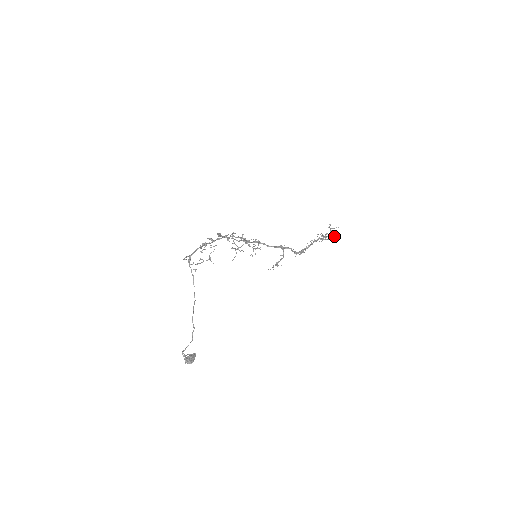
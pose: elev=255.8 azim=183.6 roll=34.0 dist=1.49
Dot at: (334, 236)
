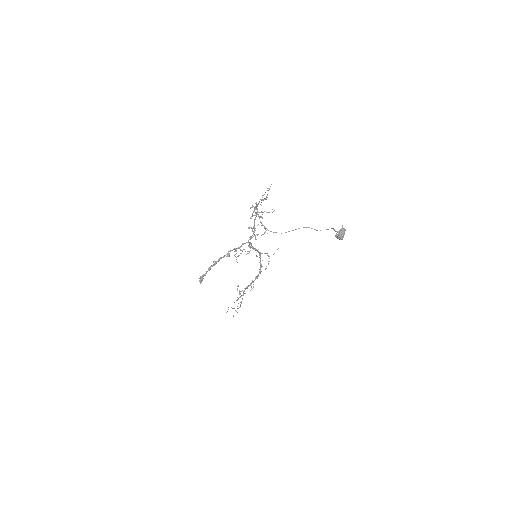
Dot at: (233, 315)
